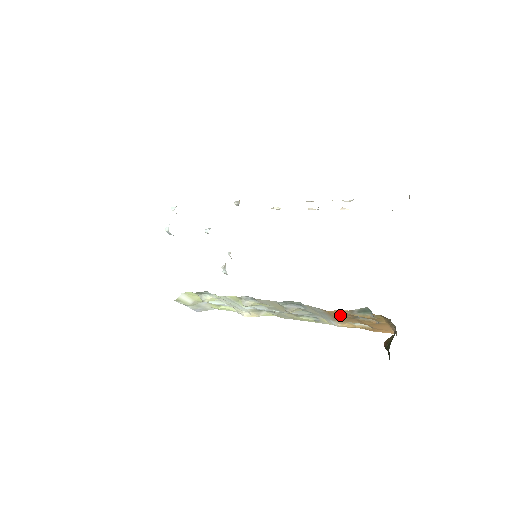
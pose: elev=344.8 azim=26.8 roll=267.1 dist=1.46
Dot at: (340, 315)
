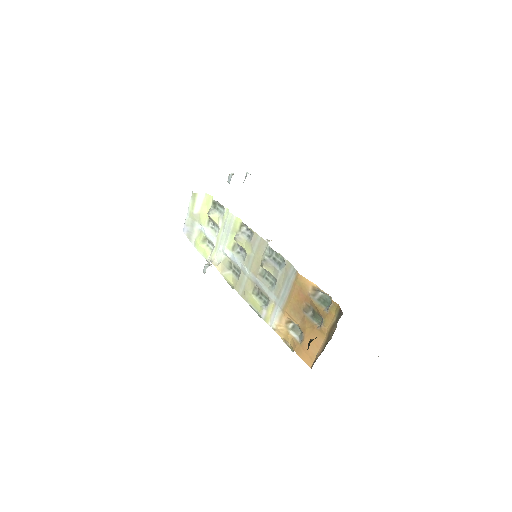
Dot at: (300, 295)
